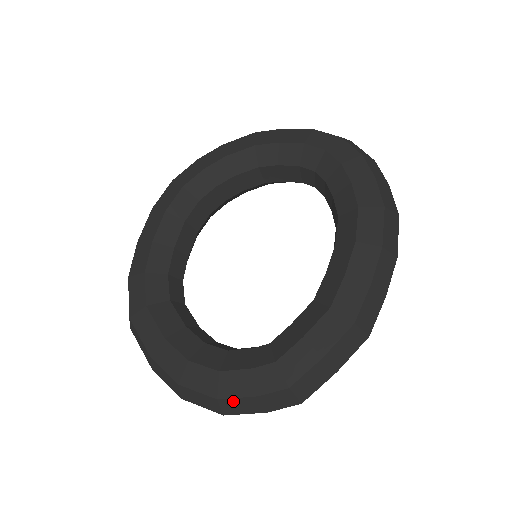
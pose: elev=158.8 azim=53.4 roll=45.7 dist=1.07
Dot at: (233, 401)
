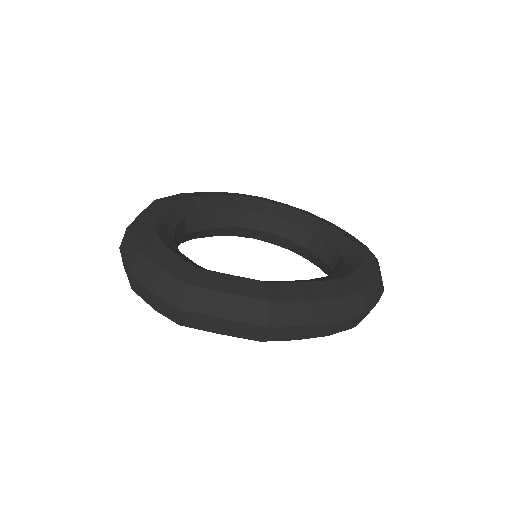
Dot at: (147, 263)
